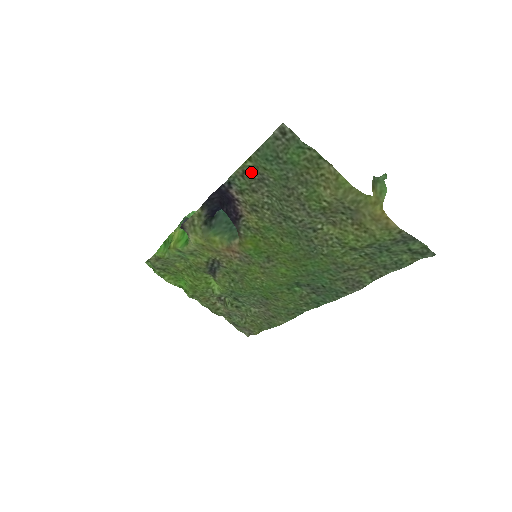
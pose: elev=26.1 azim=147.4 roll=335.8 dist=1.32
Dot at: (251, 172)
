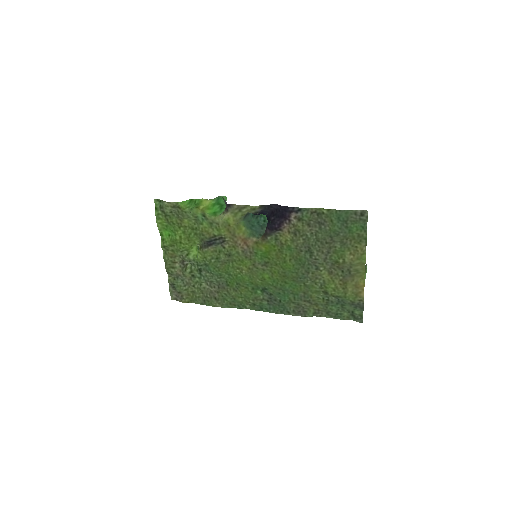
Dot at: (320, 215)
